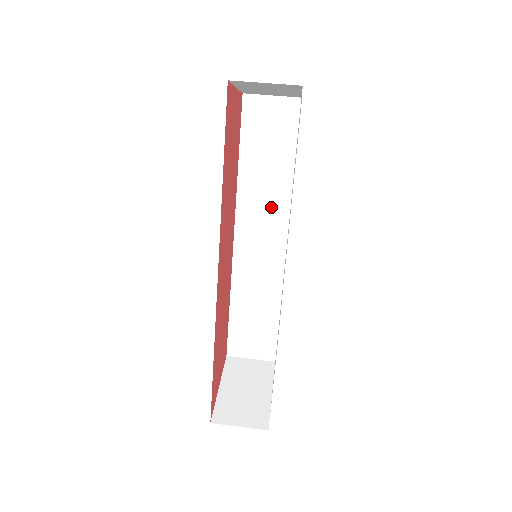
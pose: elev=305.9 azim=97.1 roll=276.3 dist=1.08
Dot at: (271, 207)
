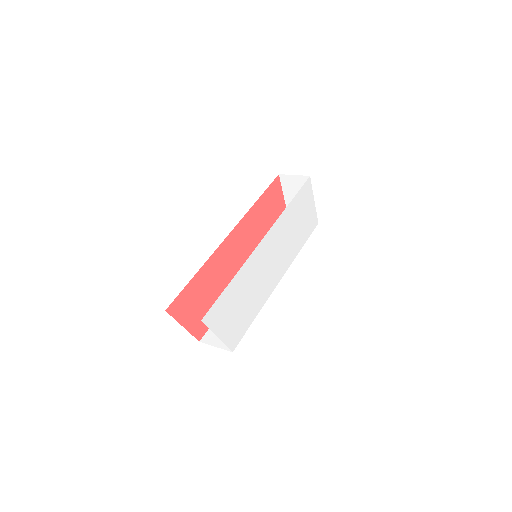
Dot at: occluded
